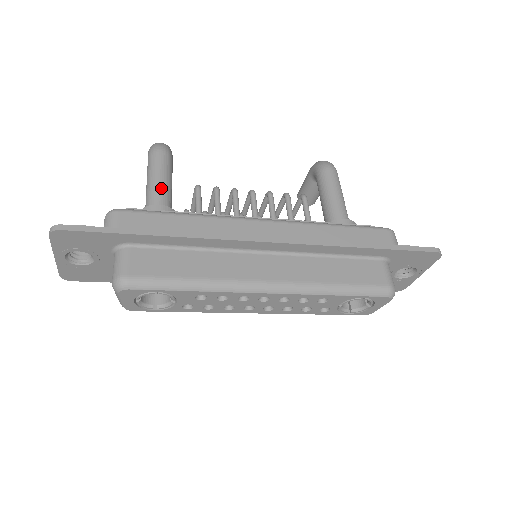
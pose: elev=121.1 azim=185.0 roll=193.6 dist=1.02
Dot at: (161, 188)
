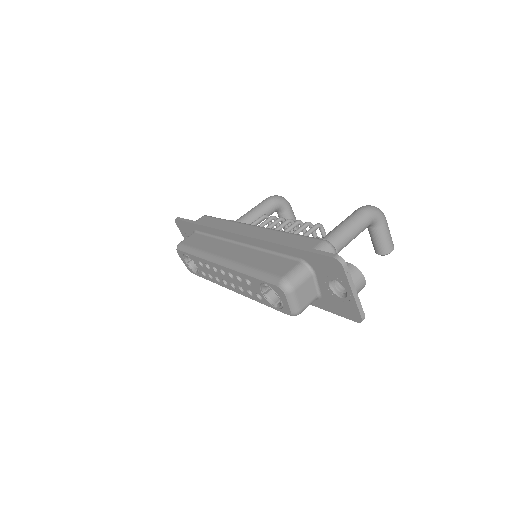
Dot at: (246, 214)
